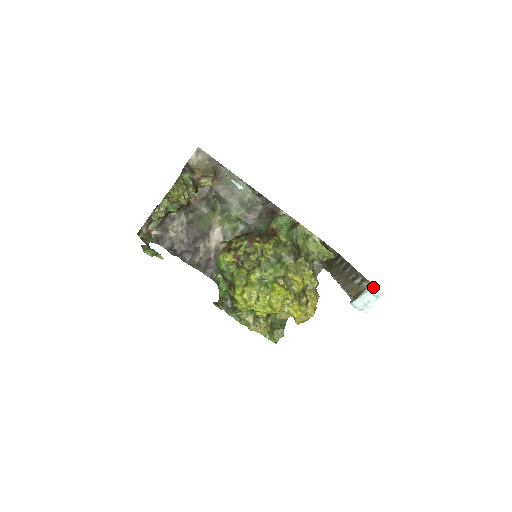
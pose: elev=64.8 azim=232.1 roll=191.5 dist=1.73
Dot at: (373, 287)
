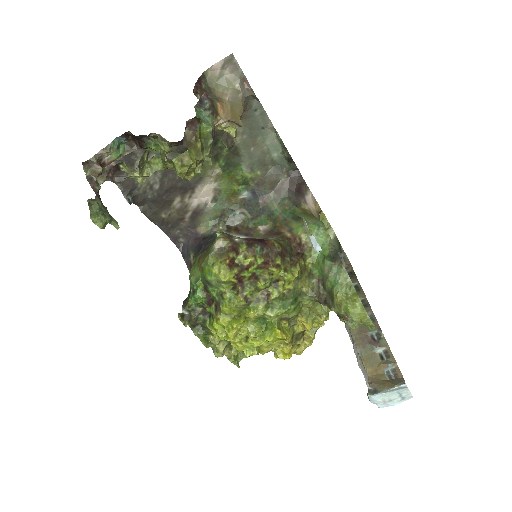
Dot at: (405, 388)
